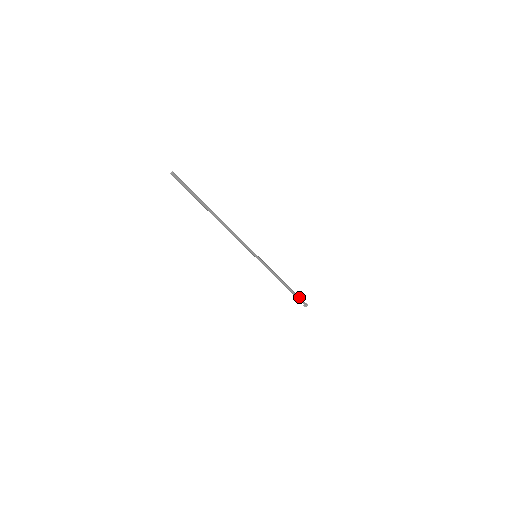
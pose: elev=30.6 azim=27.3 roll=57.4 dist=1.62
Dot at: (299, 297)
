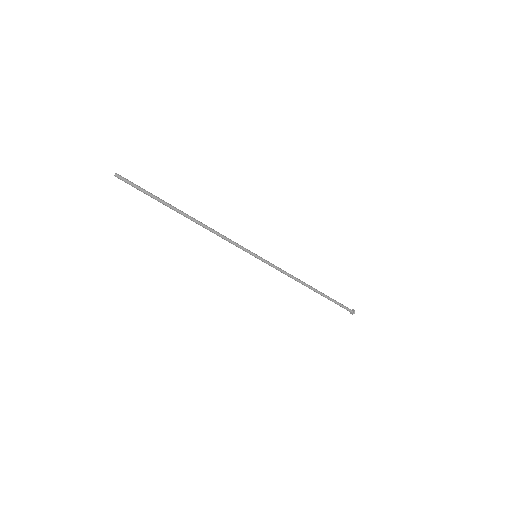
Dot at: (338, 303)
